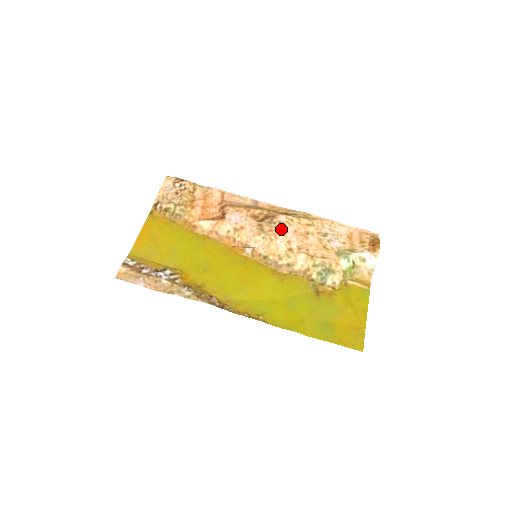
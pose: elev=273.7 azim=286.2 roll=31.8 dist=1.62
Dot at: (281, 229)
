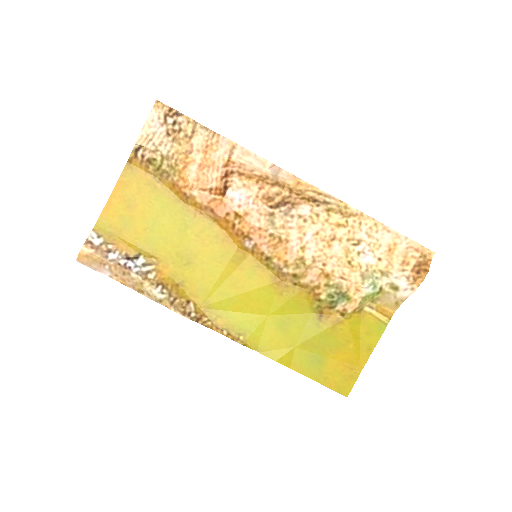
Dot at: (298, 228)
